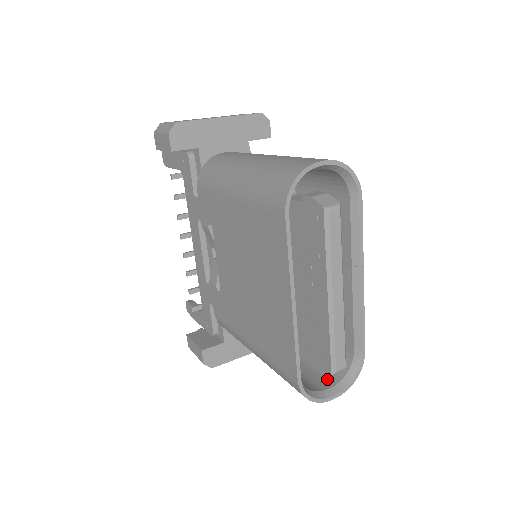
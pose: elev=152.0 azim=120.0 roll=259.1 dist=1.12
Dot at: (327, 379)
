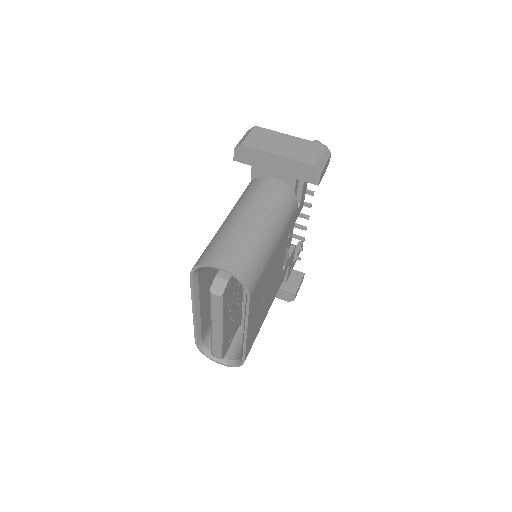
Dot at: (229, 352)
